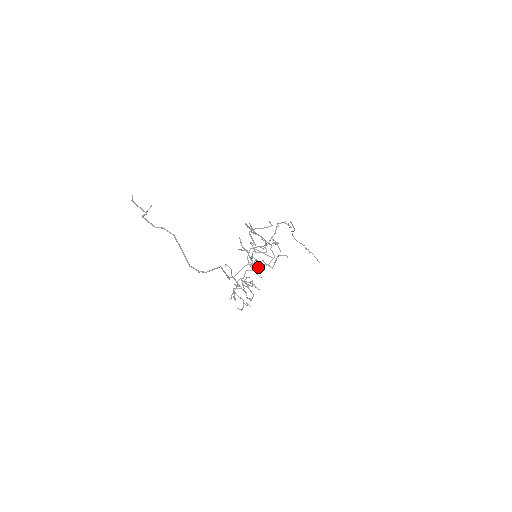
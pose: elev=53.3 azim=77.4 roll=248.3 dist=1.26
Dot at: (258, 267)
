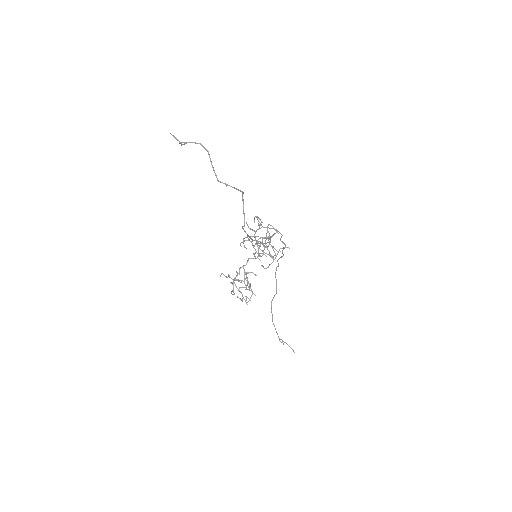
Dot at: (270, 225)
